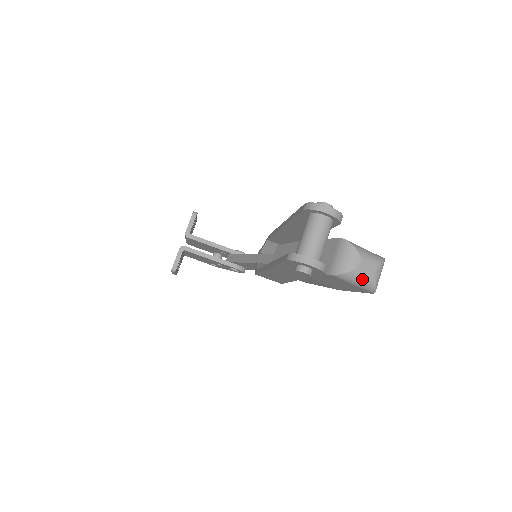
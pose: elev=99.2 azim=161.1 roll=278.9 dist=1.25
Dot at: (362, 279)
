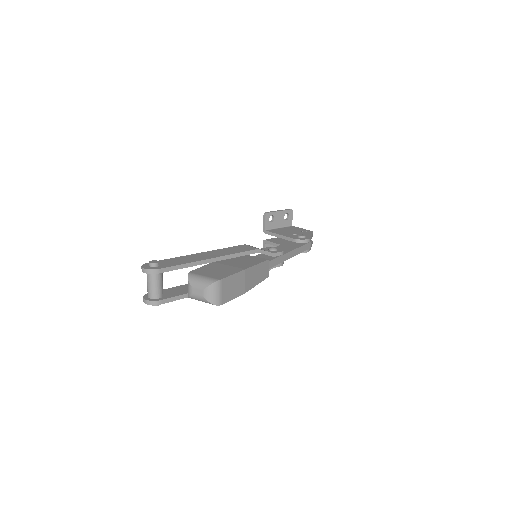
Dot at: (199, 299)
